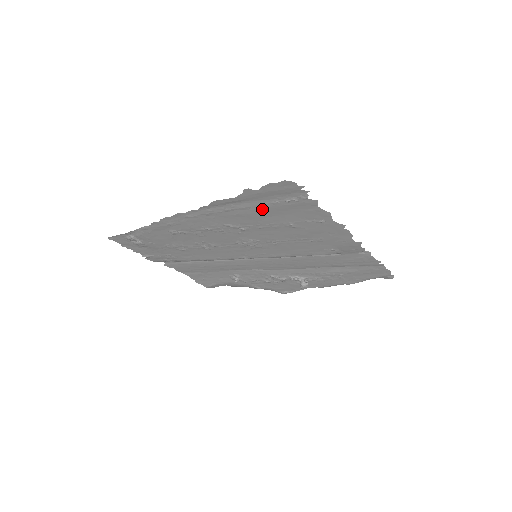
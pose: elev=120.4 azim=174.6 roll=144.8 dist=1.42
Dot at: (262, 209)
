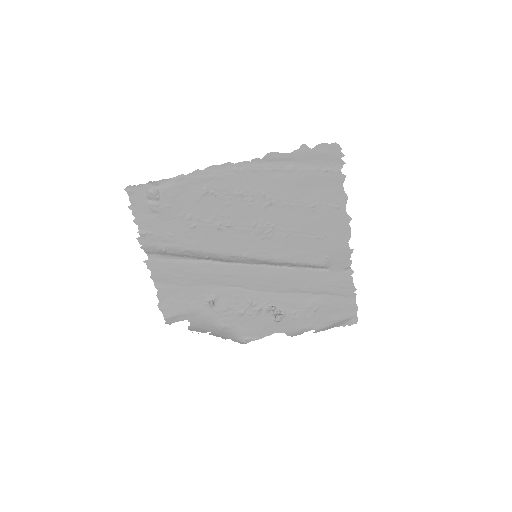
Dot at: (301, 176)
